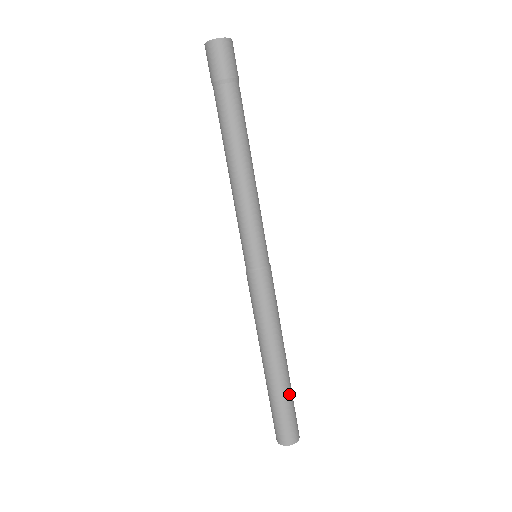
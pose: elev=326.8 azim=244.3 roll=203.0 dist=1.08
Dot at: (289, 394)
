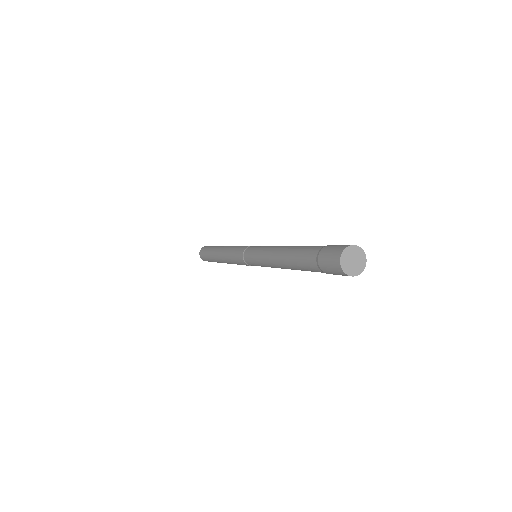
Dot at: occluded
